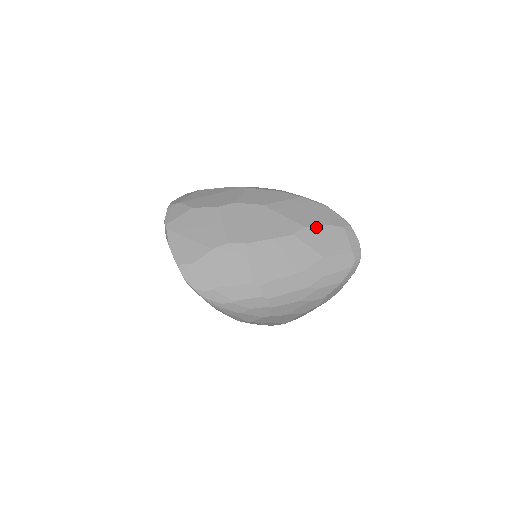
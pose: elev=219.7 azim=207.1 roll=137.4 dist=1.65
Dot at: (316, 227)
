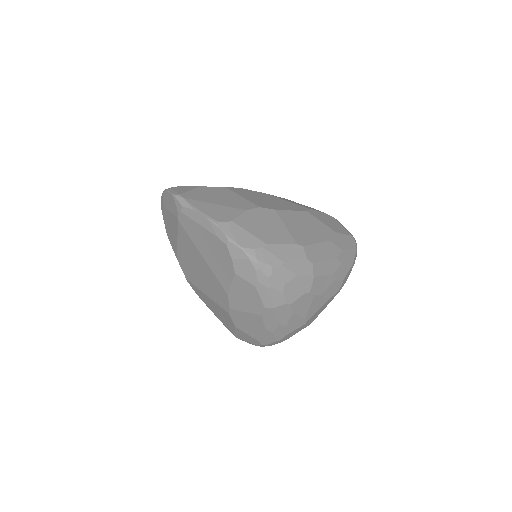
Dot at: (318, 211)
